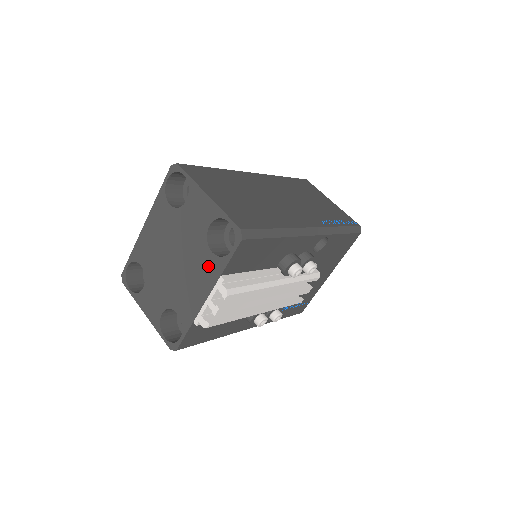
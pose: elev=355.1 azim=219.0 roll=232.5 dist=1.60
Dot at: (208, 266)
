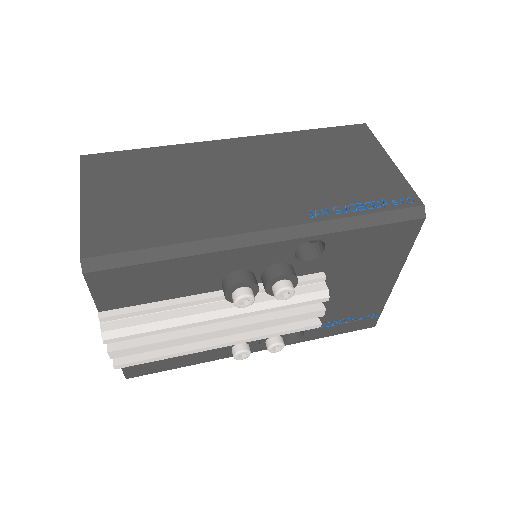
Dot at: occluded
